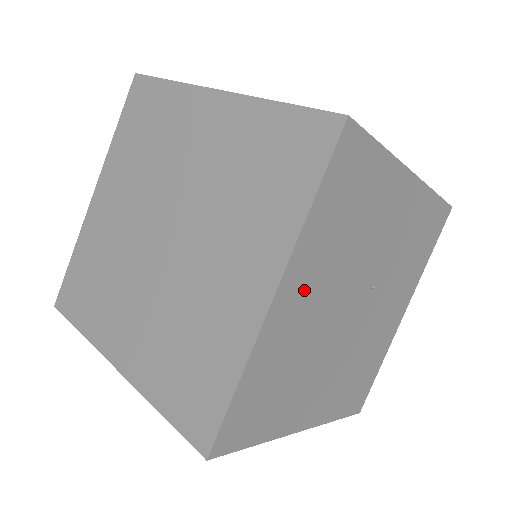
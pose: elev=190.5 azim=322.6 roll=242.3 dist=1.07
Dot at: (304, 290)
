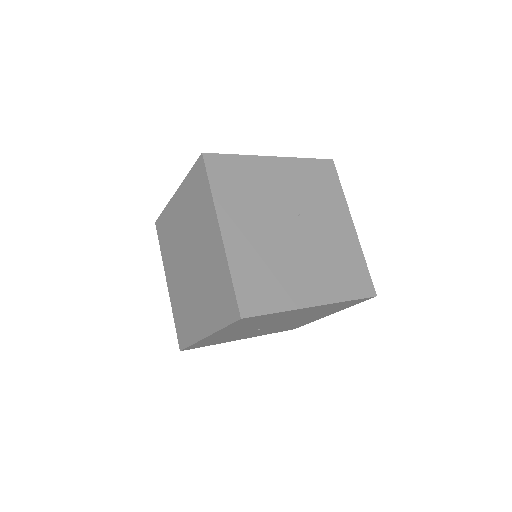
Dot at: (240, 225)
